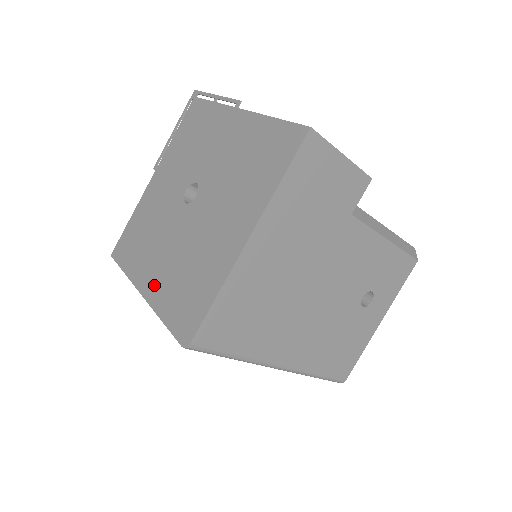
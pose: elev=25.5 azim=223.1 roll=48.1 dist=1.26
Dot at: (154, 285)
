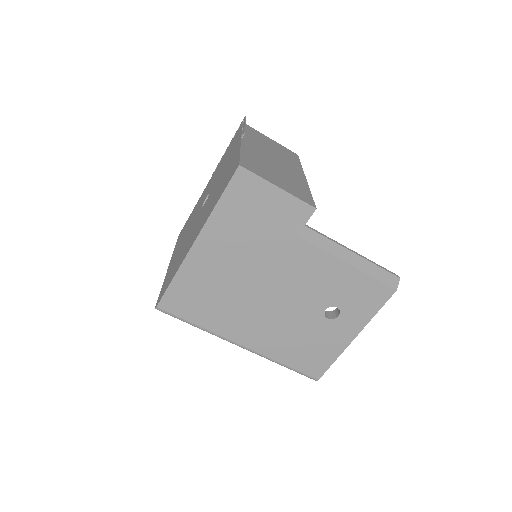
Dot at: (172, 262)
